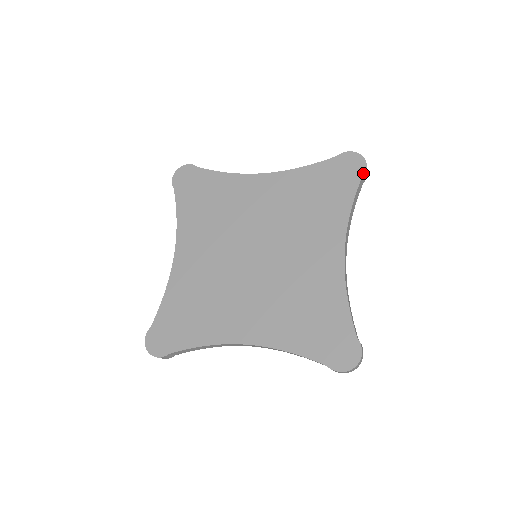
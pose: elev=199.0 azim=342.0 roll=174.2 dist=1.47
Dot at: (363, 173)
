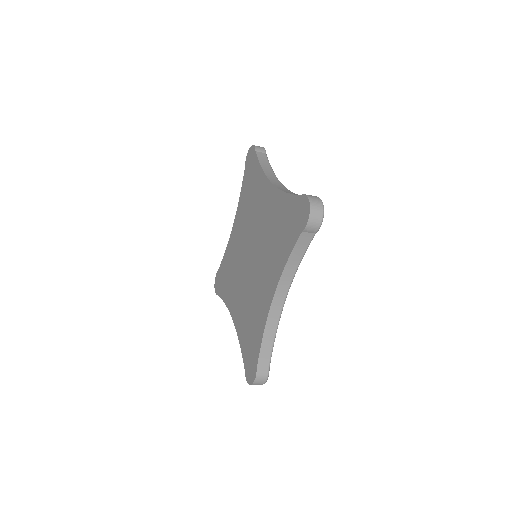
Dot at: (255, 150)
